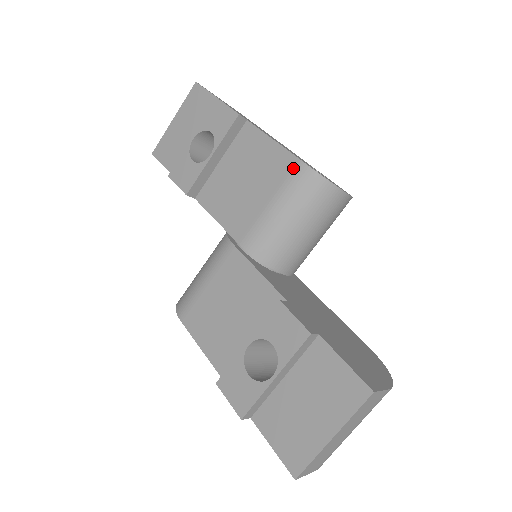
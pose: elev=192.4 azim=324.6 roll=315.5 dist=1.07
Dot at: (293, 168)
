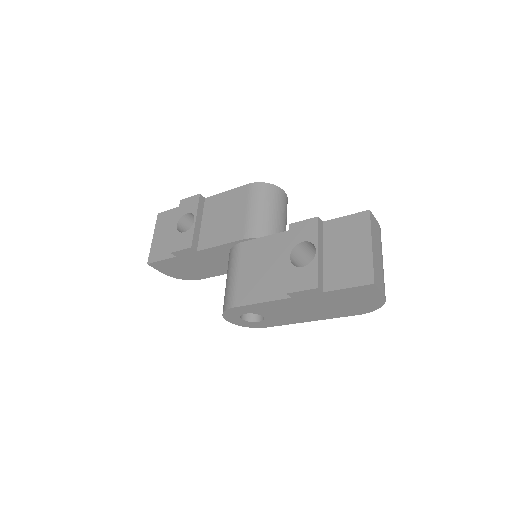
Dot at: (248, 189)
